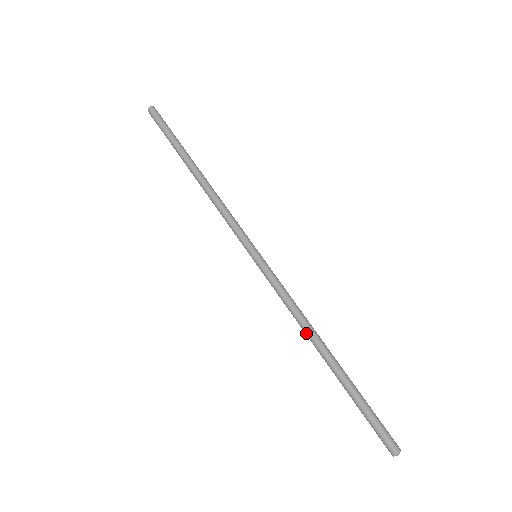
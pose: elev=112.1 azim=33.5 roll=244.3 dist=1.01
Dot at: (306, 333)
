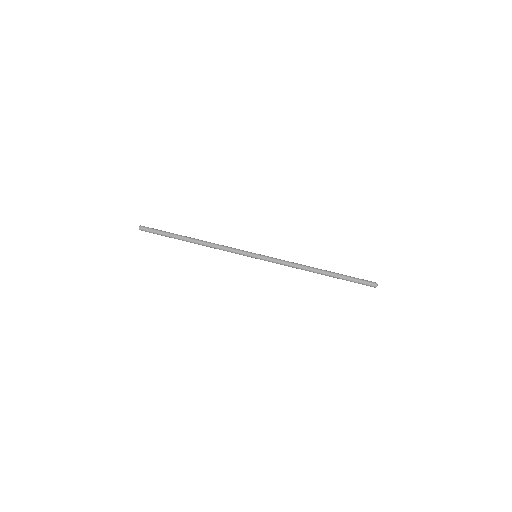
Dot at: (306, 268)
